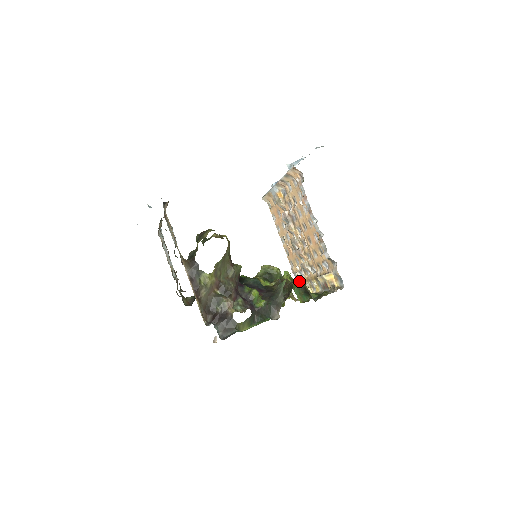
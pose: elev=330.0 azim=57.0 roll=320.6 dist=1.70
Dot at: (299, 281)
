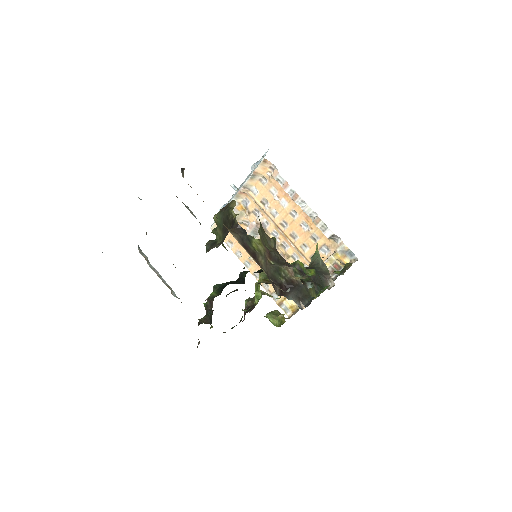
Dot at: occluded
